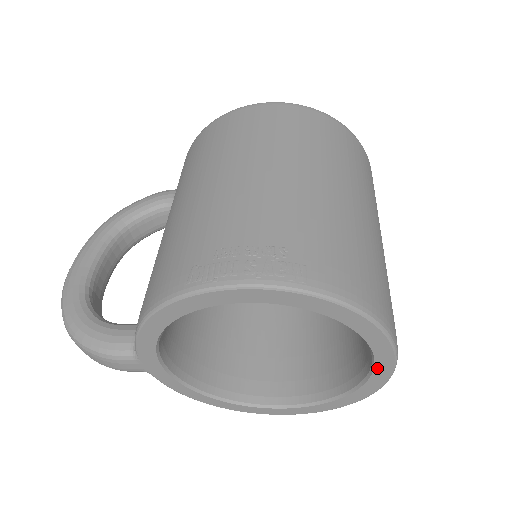
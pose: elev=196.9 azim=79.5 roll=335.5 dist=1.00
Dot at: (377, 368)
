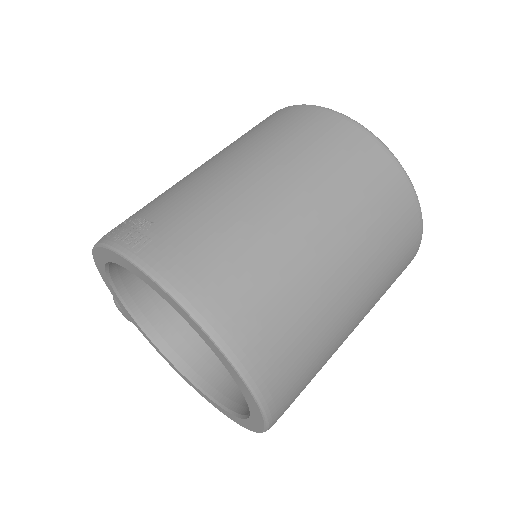
Dot at: (238, 383)
